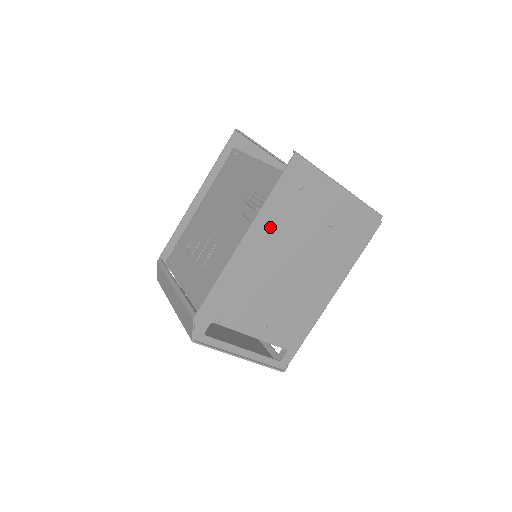
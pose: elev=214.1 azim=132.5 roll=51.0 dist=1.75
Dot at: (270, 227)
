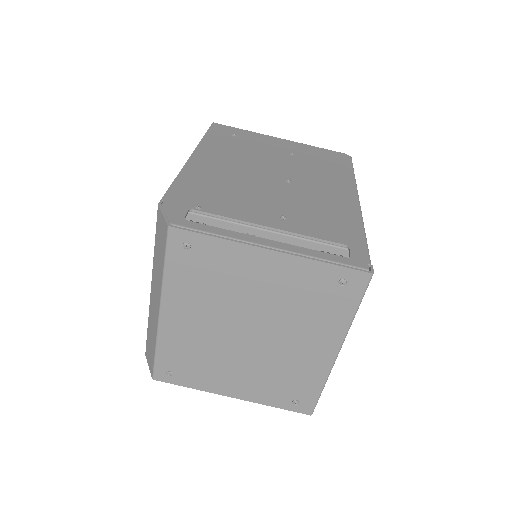
Dot at: (219, 151)
